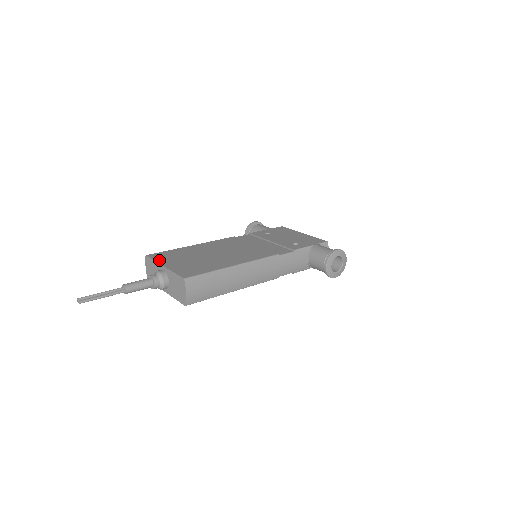
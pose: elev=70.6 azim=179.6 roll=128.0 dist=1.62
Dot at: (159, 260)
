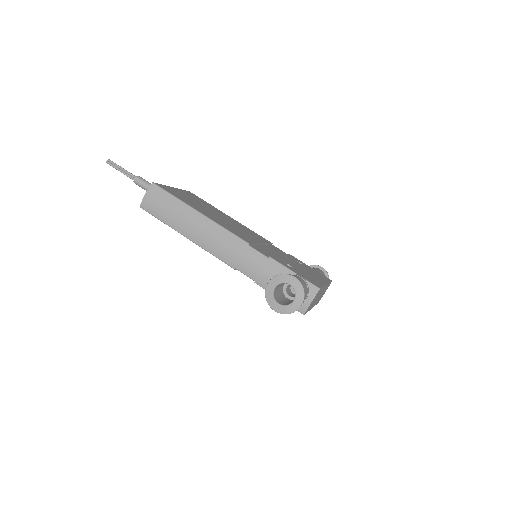
Dot at: (183, 190)
